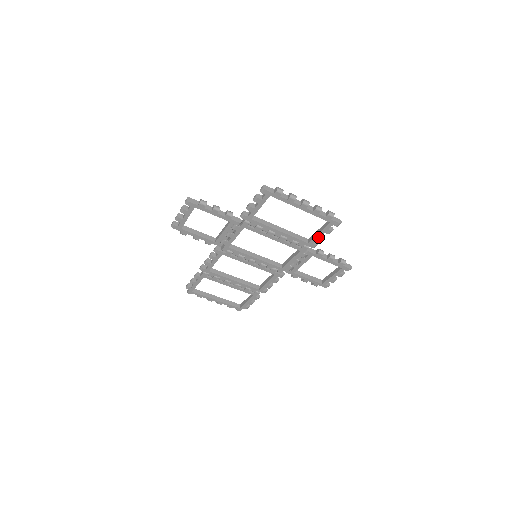
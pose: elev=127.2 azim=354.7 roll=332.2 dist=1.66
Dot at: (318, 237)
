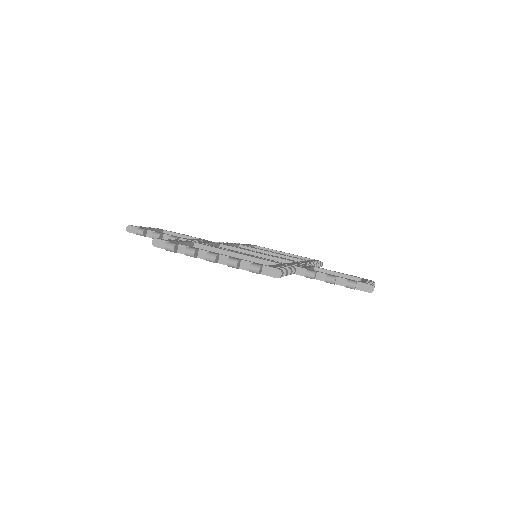
Dot at: occluded
